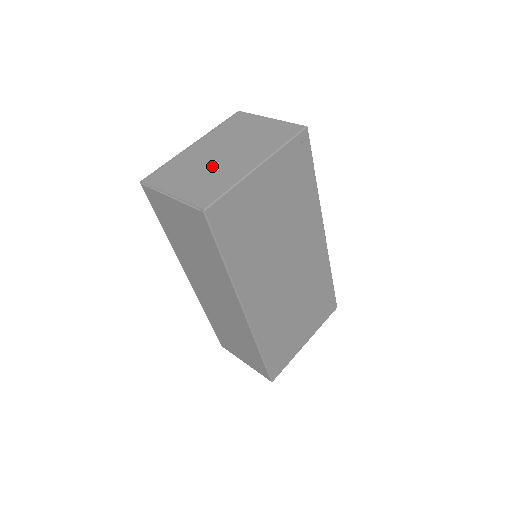
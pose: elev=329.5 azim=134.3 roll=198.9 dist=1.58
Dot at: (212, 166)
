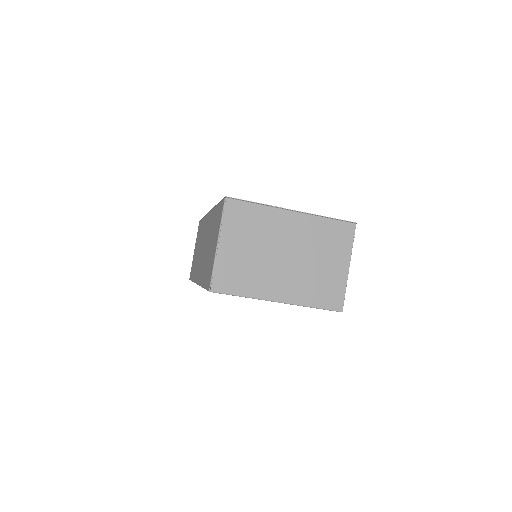
Dot at: (266, 257)
